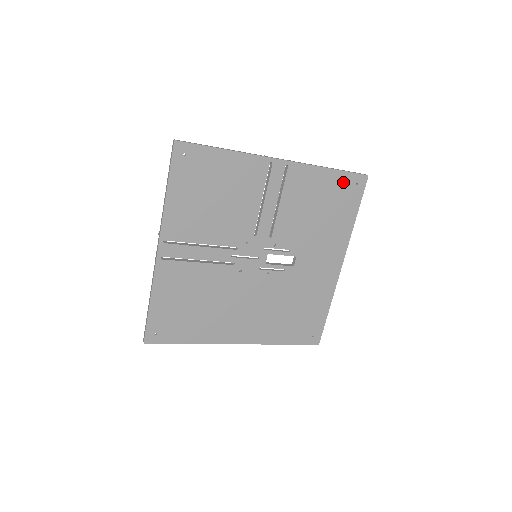
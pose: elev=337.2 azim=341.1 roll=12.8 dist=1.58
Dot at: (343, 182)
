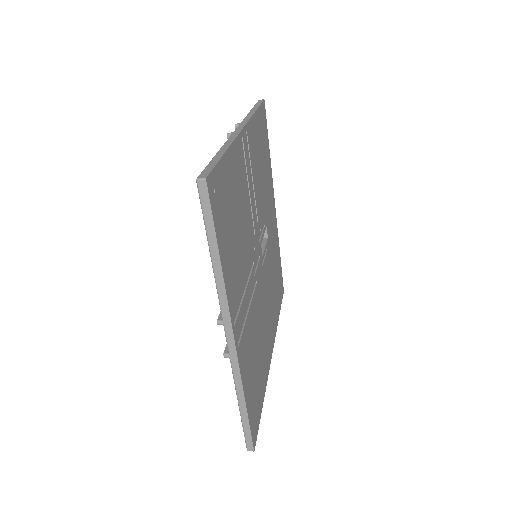
Dot at: (261, 119)
